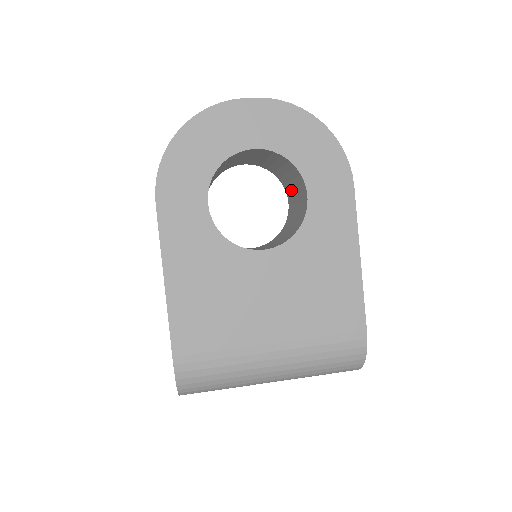
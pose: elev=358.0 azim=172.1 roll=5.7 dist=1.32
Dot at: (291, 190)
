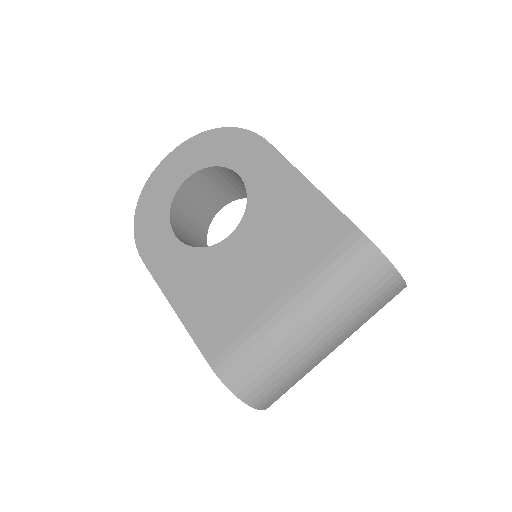
Dot at: occluded
